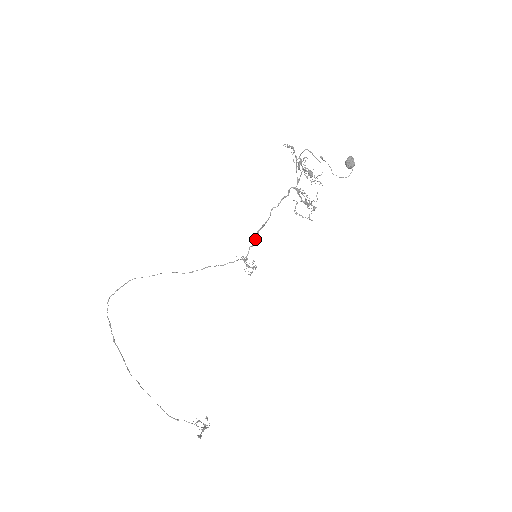
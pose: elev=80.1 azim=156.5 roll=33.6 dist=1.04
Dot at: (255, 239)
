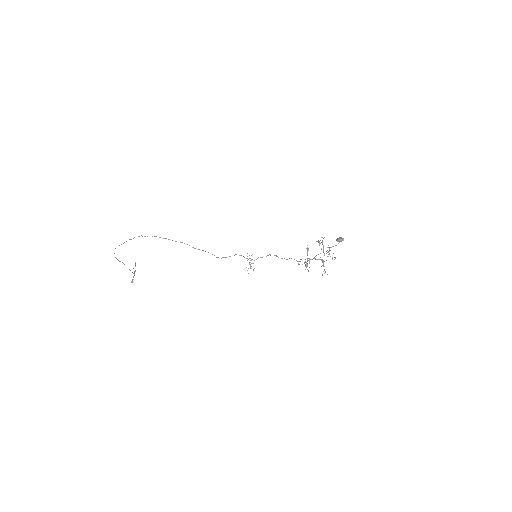
Dot at: occluded
